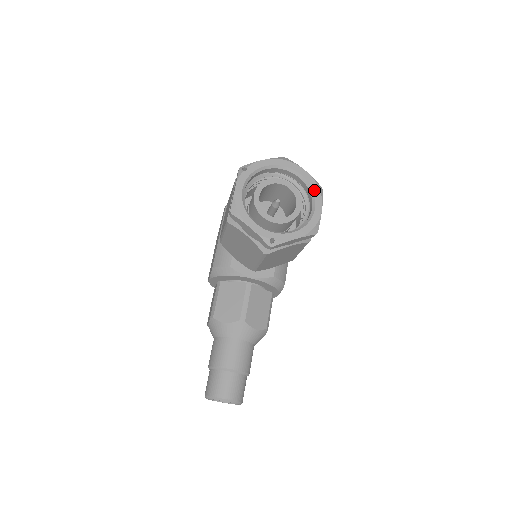
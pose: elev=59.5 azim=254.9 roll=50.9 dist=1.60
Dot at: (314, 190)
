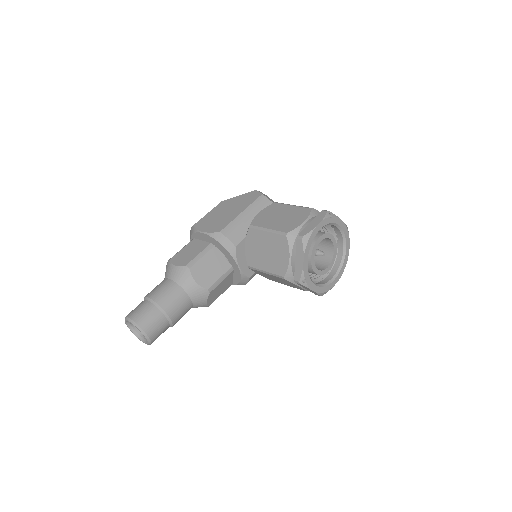
Dot at: (343, 267)
